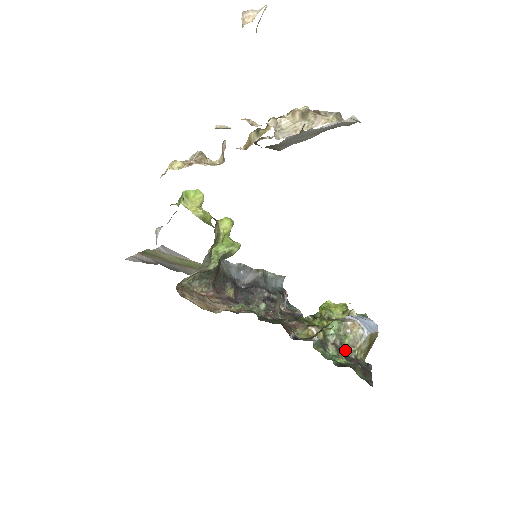
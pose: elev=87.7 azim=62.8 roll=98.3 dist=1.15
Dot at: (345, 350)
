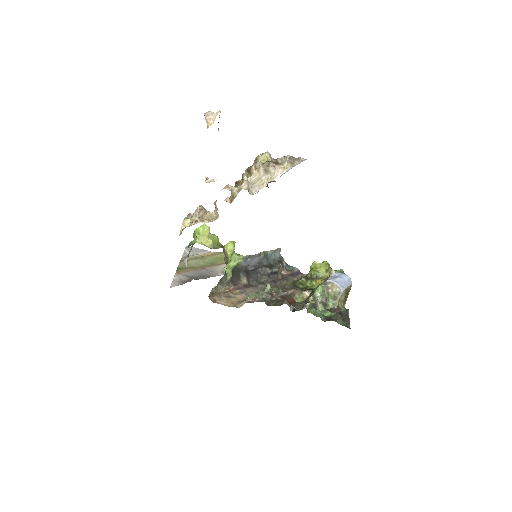
Dot at: (330, 304)
